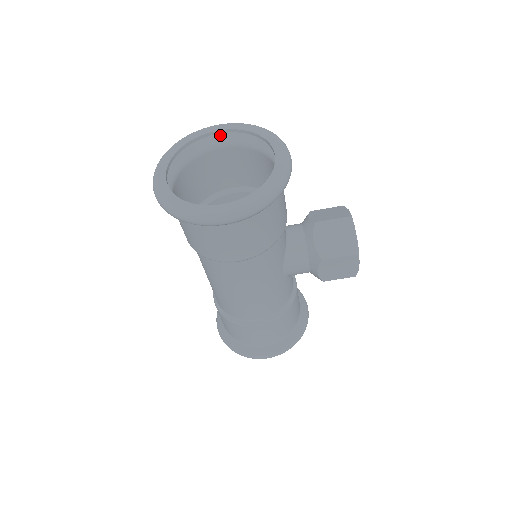
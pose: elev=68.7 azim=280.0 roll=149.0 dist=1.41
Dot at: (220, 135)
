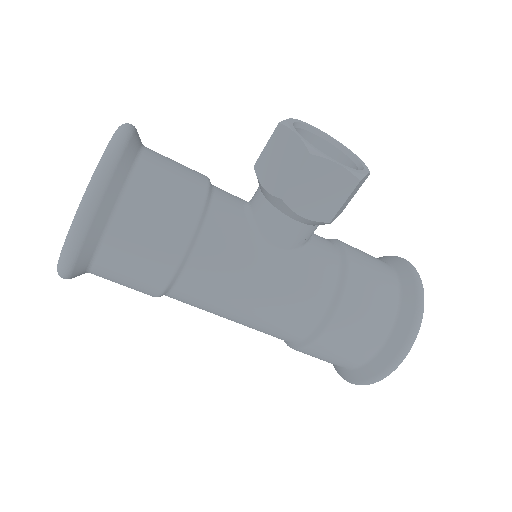
Dot at: occluded
